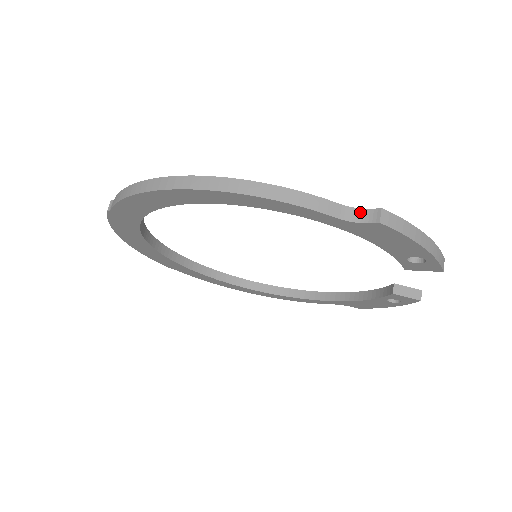
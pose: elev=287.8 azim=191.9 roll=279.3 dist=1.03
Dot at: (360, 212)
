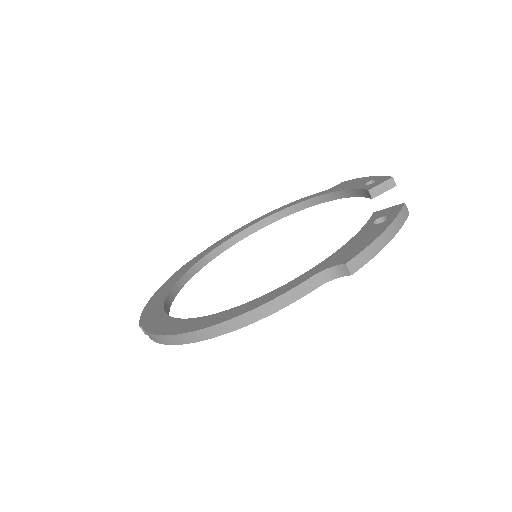
Dot at: (331, 271)
